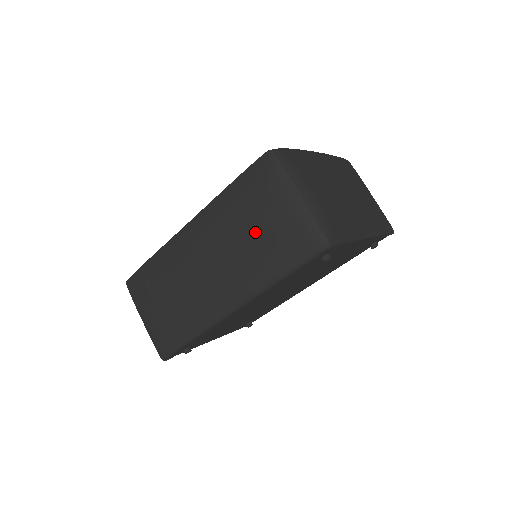
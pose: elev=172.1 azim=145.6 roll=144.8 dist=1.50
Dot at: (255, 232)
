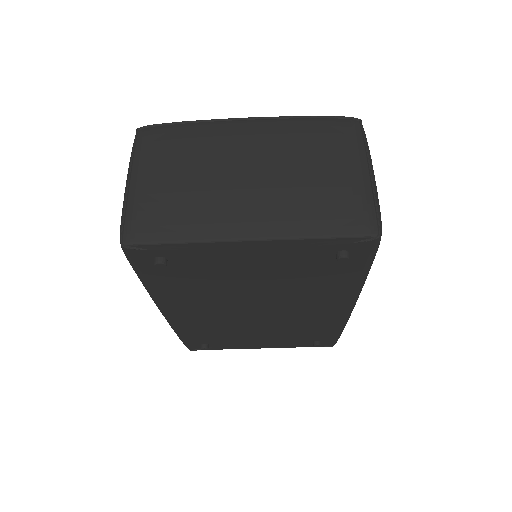
Dot at: occluded
